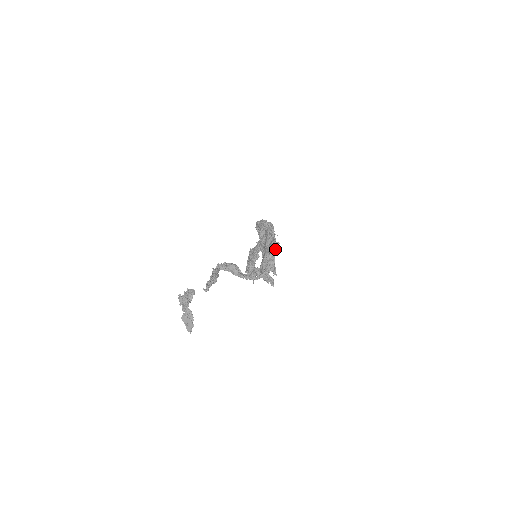
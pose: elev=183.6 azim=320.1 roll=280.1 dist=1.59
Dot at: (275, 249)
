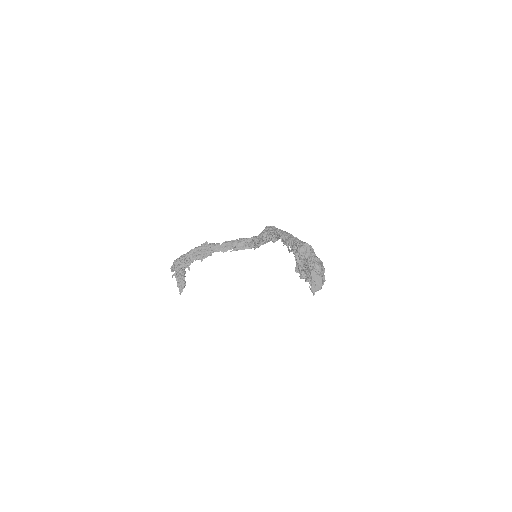
Dot at: occluded
